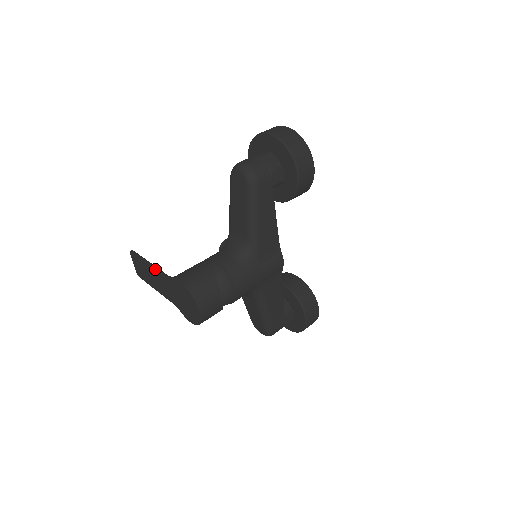
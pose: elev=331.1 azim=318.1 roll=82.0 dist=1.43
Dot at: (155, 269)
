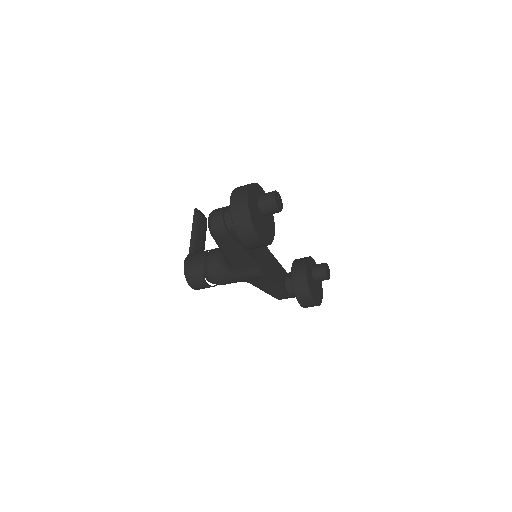
Dot at: (191, 238)
